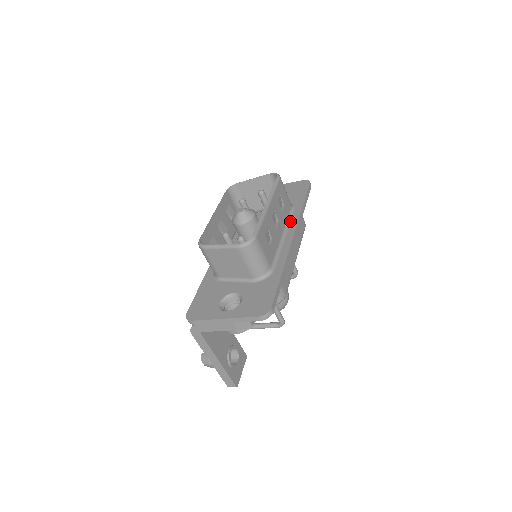
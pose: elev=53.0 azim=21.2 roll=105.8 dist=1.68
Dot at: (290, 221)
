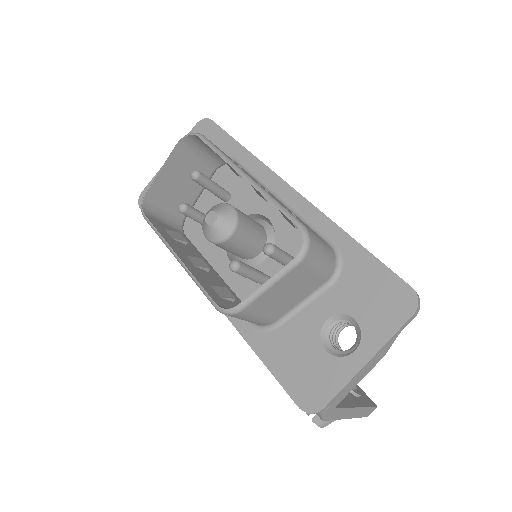
Dot at: (258, 178)
